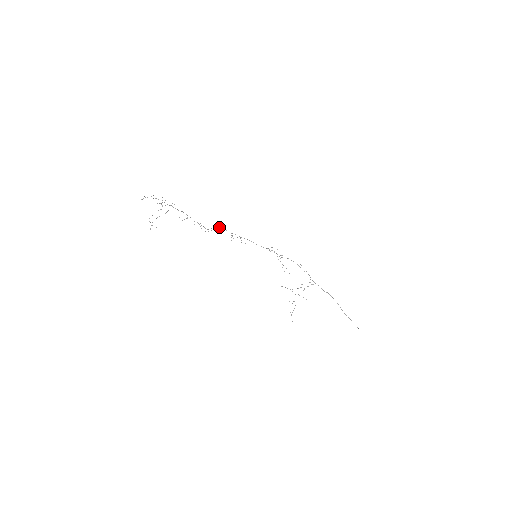
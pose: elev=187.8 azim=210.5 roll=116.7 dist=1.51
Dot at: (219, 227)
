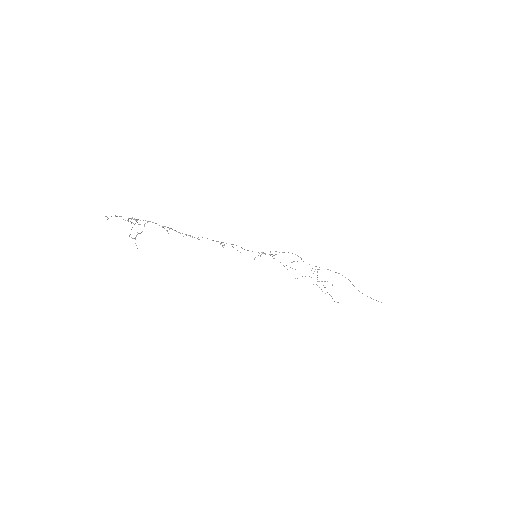
Dot at: occluded
